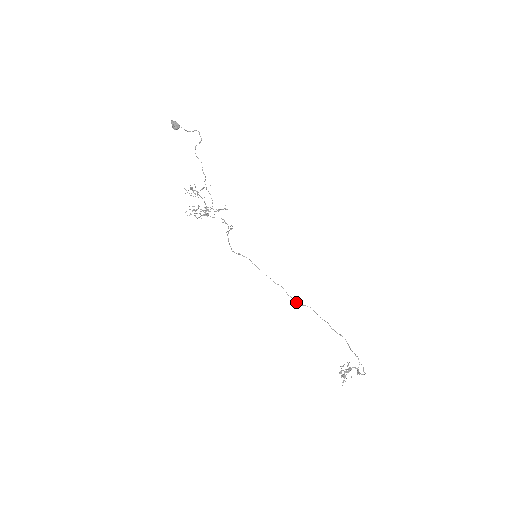
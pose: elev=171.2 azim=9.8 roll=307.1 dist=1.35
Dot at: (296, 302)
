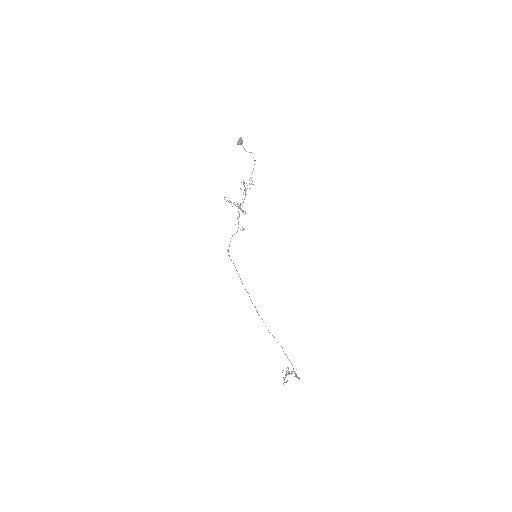
Dot at: occluded
